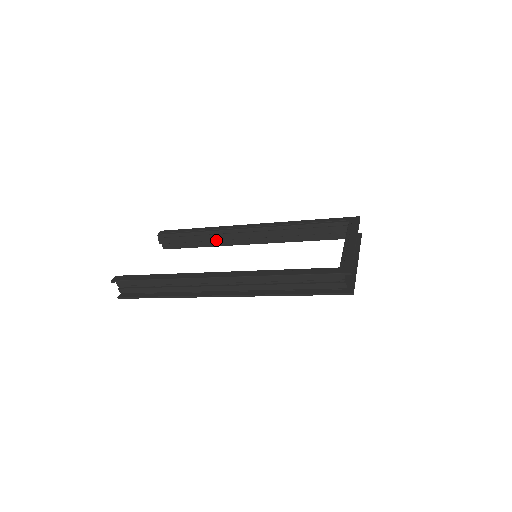
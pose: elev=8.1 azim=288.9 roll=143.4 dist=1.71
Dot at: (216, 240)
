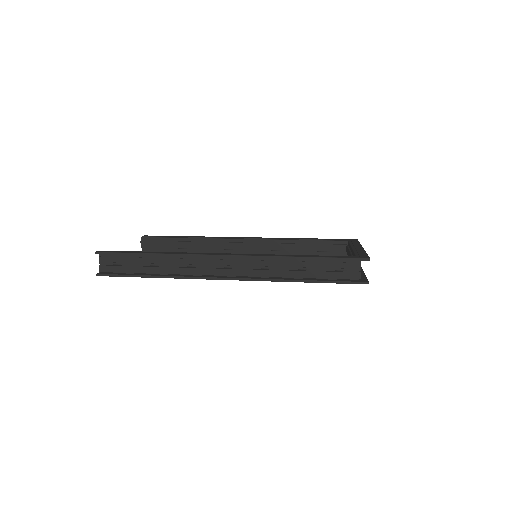
Dot at: (206, 248)
